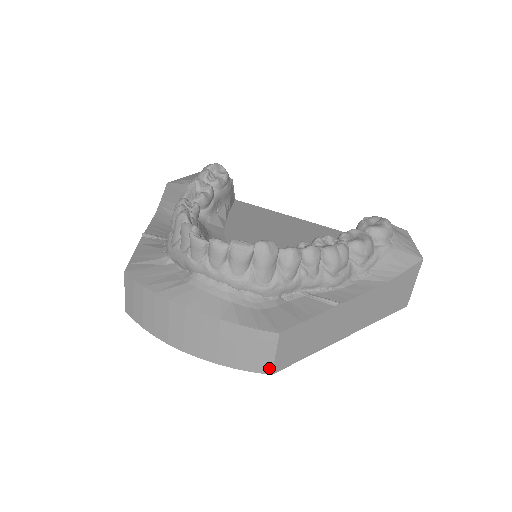
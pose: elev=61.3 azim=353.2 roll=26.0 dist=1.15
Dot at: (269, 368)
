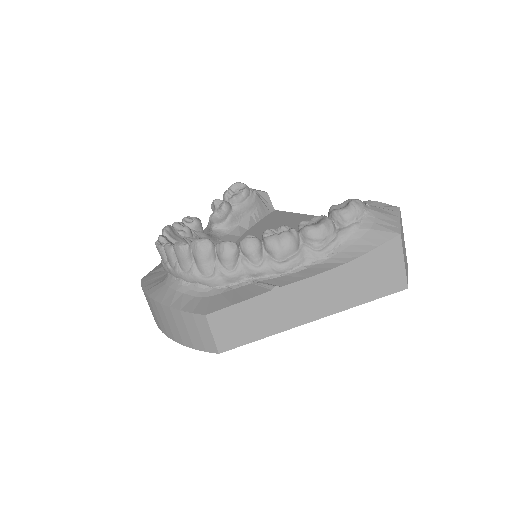
Dot at: (214, 347)
